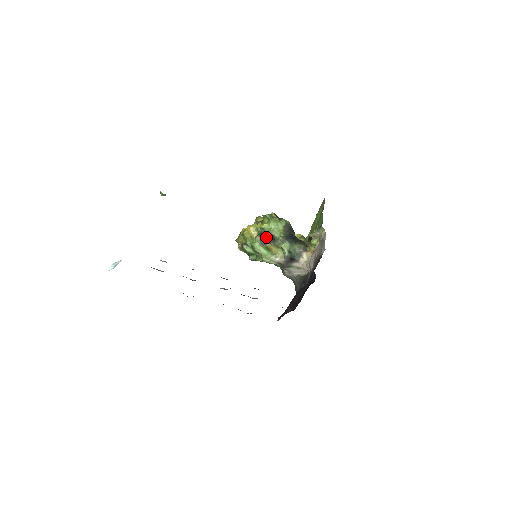
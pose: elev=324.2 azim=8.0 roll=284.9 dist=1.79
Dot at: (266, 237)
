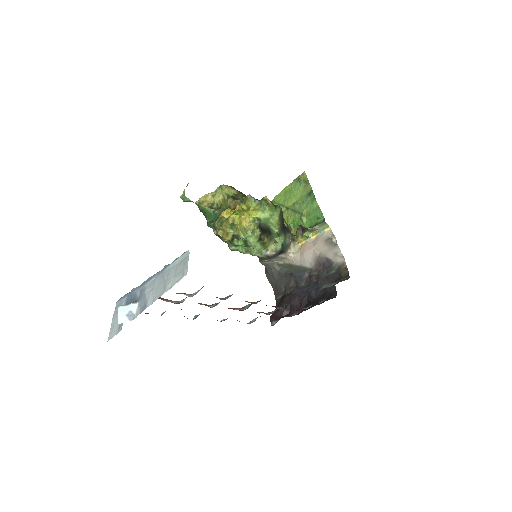
Dot at: (264, 231)
